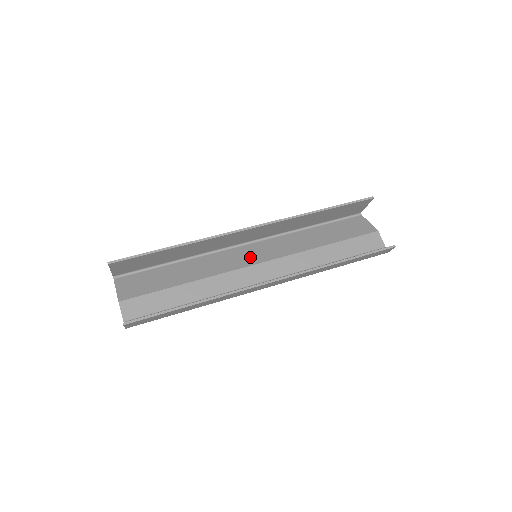
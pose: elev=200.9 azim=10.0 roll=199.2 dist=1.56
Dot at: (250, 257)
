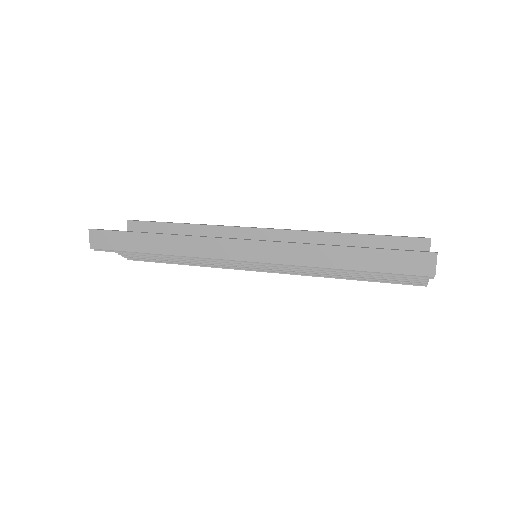
Dot at: occluded
